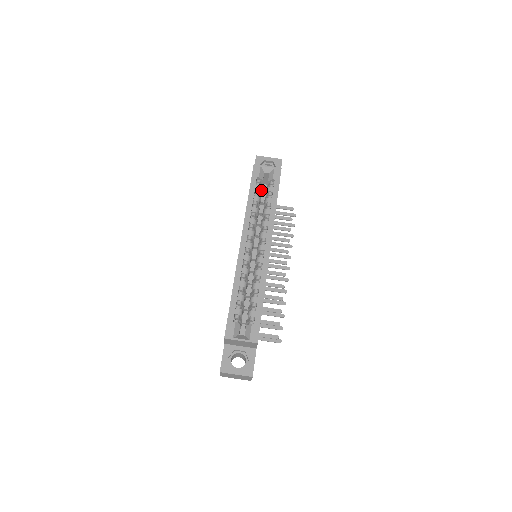
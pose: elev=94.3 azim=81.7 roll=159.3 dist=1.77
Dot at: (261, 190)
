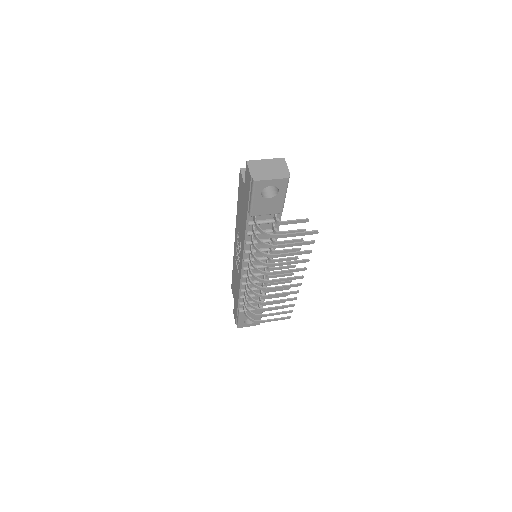
Dot at: occluded
